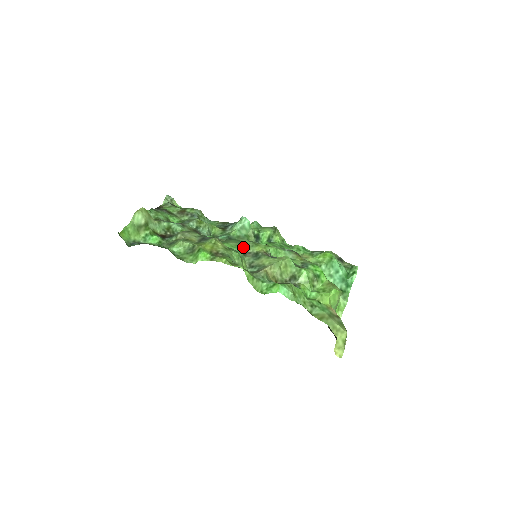
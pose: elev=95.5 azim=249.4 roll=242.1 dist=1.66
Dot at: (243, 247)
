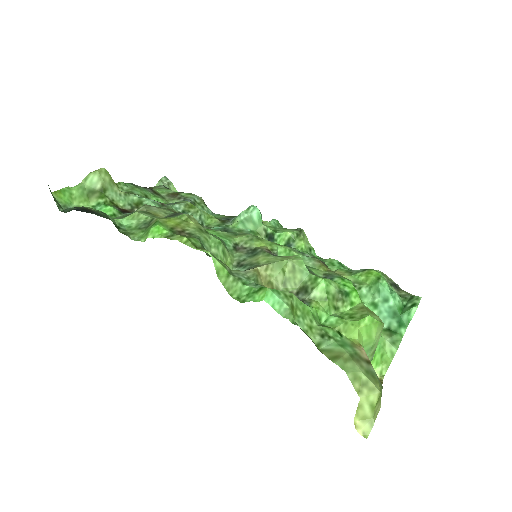
Dot at: (237, 239)
